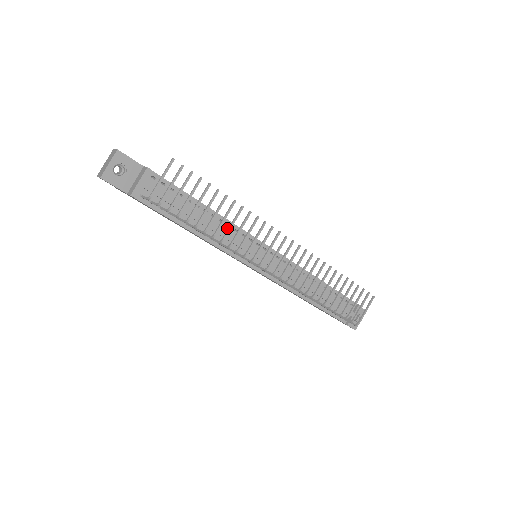
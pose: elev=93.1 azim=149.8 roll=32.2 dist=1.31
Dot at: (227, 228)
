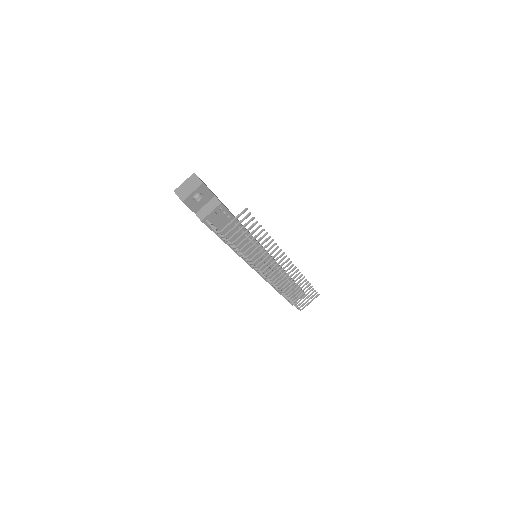
Dot at: (251, 243)
